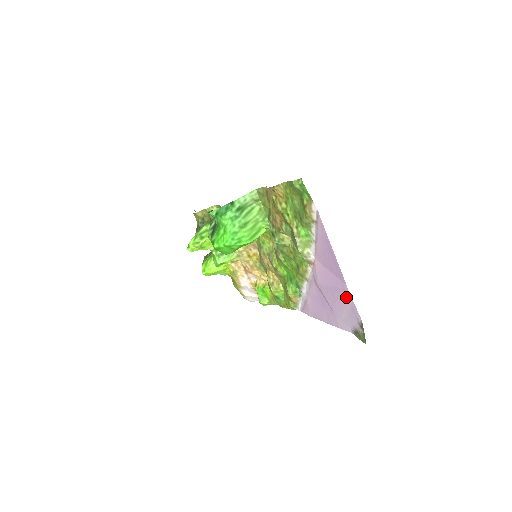
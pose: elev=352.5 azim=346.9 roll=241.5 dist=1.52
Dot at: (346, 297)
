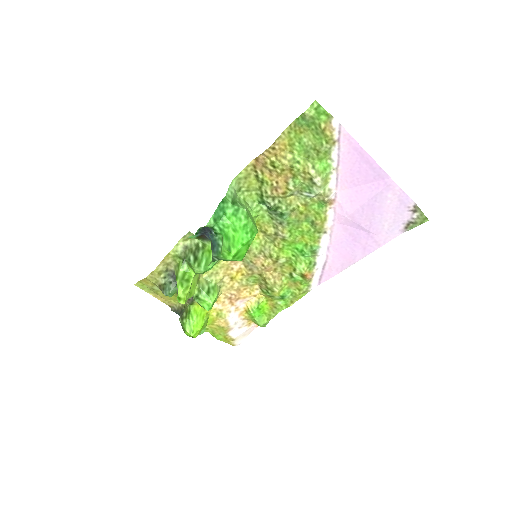
Dot at: (391, 193)
